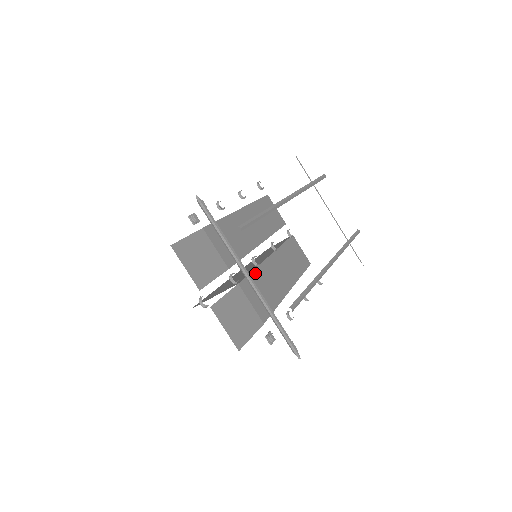
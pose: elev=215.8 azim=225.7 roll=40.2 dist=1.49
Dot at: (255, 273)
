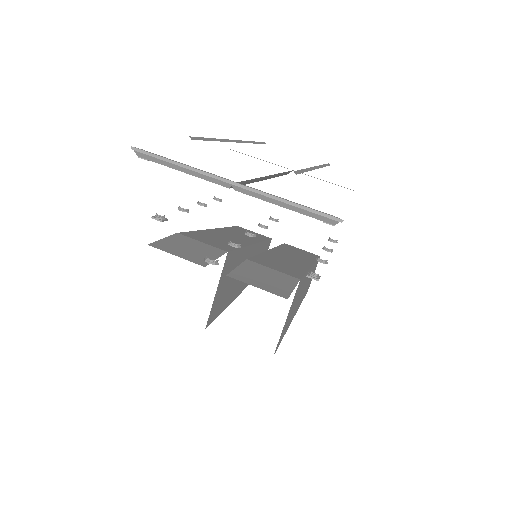
Dot at: (261, 256)
